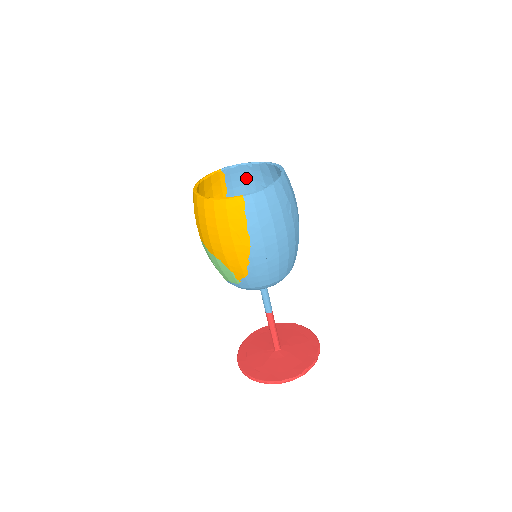
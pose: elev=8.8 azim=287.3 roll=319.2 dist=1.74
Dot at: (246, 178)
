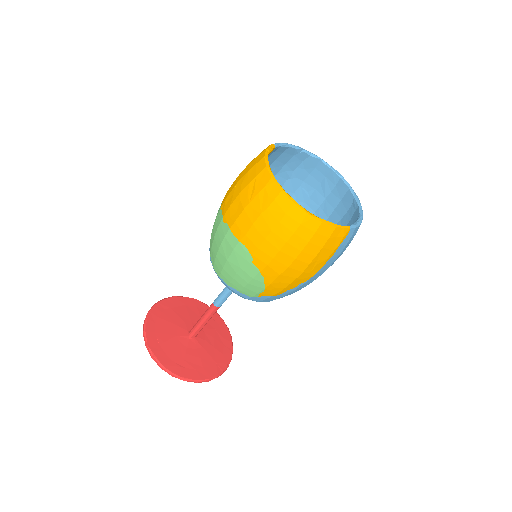
Dot at: (280, 160)
